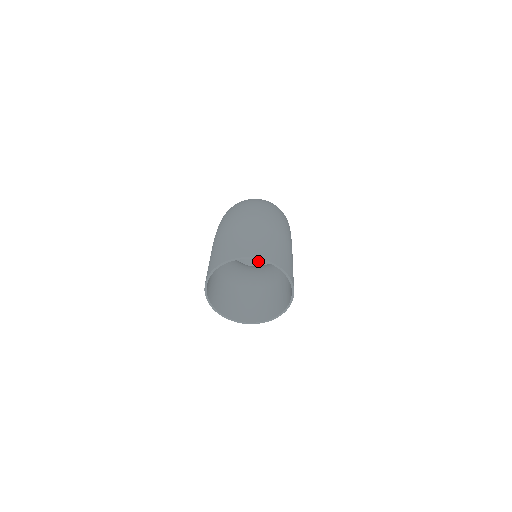
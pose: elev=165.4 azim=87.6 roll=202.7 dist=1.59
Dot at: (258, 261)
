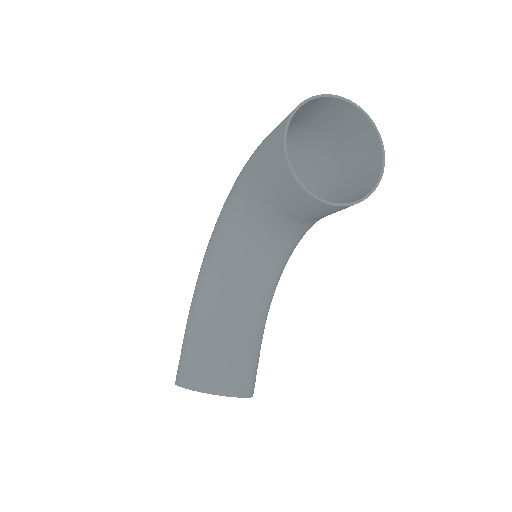
Dot at: occluded
